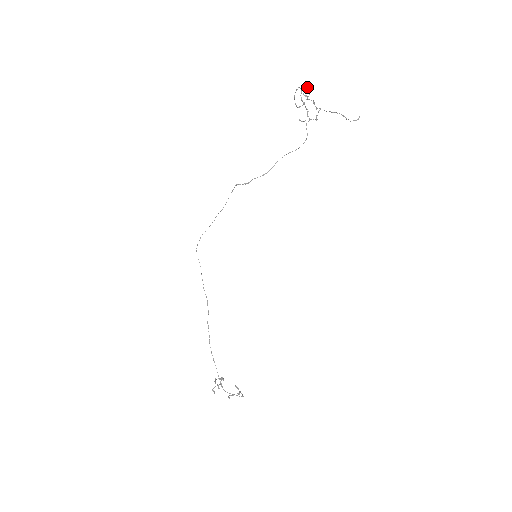
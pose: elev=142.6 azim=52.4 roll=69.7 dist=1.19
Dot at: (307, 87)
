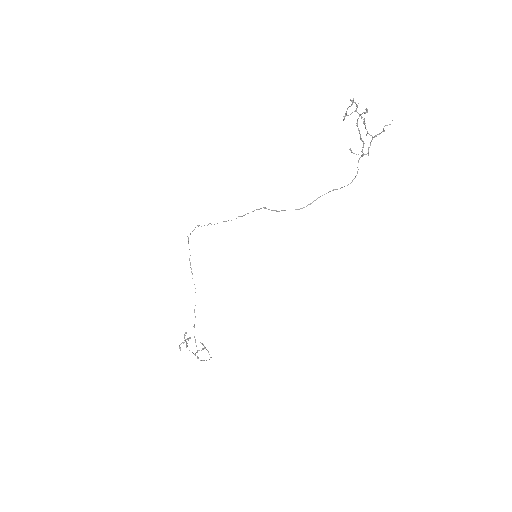
Dot at: (367, 109)
